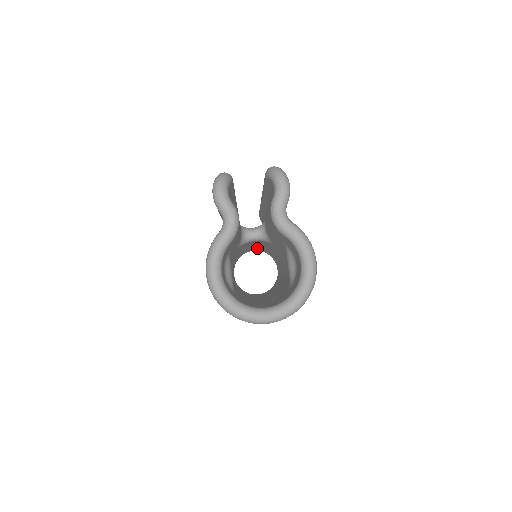
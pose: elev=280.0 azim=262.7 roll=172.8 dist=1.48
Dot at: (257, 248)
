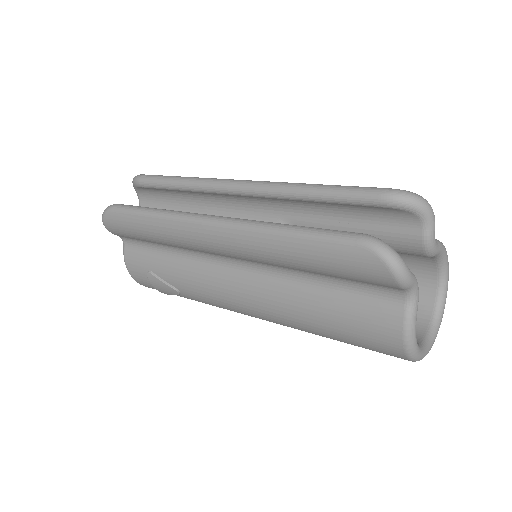
Dot at: occluded
